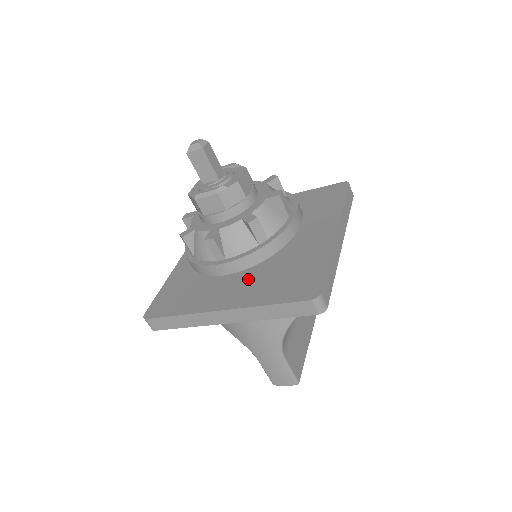
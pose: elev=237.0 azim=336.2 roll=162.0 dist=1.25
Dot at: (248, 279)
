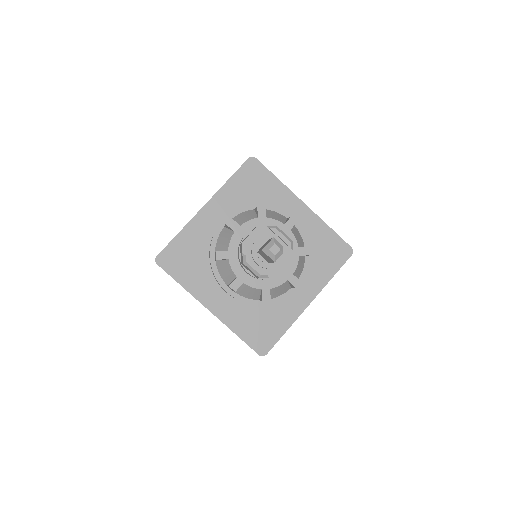
Dot at: occluded
